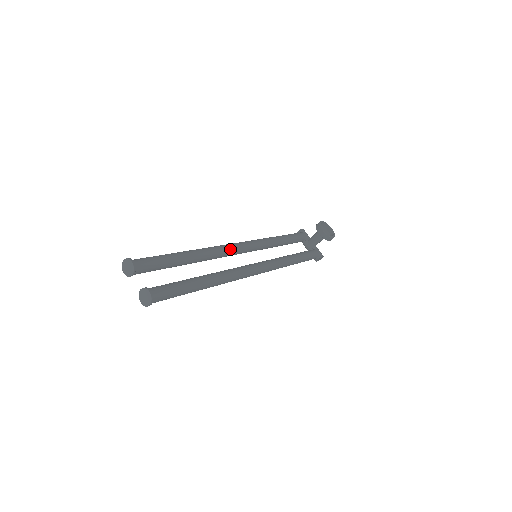
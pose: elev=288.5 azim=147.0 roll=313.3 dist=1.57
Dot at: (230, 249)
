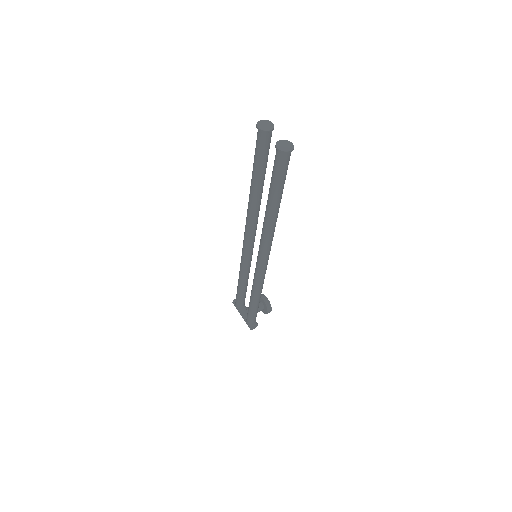
Dot at: occluded
